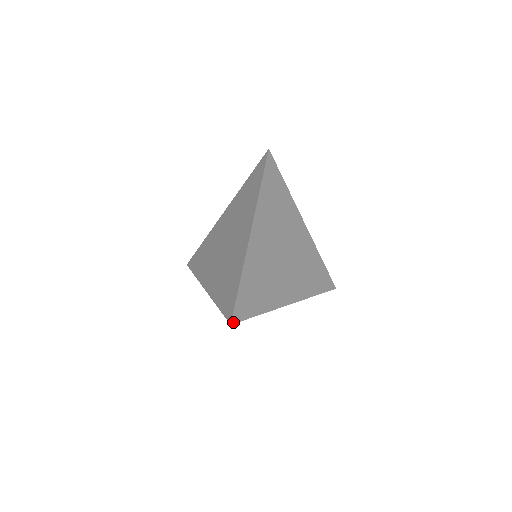
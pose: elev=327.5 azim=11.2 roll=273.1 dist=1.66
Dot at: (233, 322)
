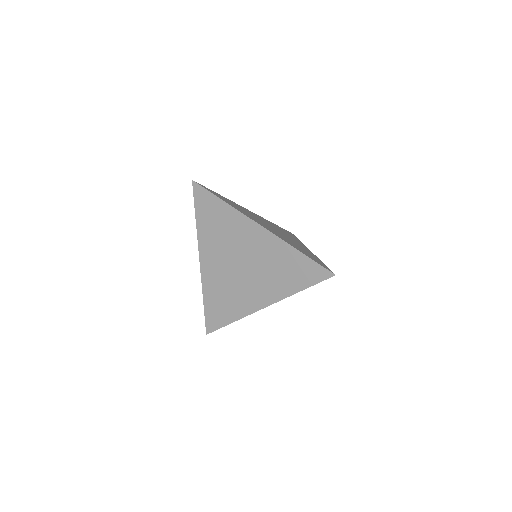
Dot at: (333, 273)
